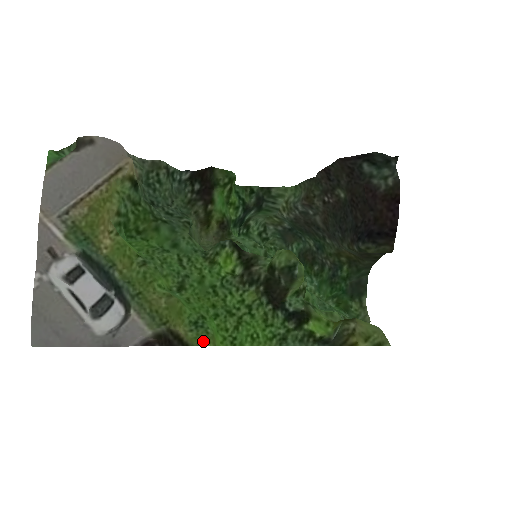
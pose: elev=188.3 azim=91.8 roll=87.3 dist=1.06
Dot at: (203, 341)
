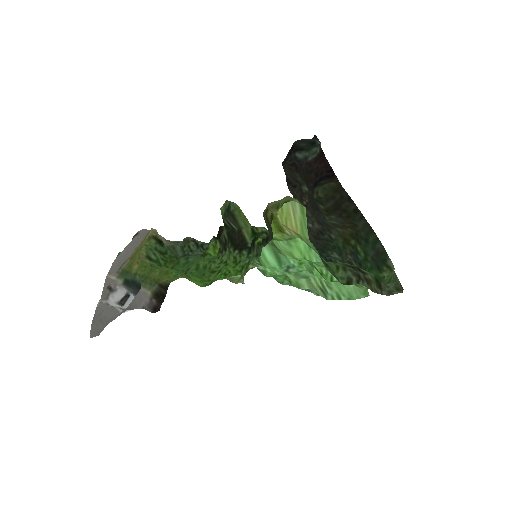
Dot at: (176, 277)
